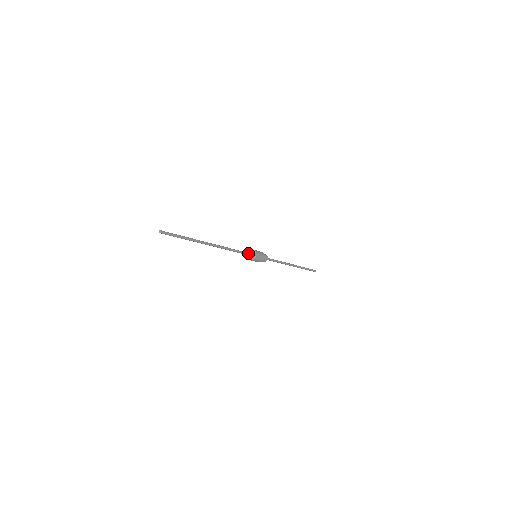
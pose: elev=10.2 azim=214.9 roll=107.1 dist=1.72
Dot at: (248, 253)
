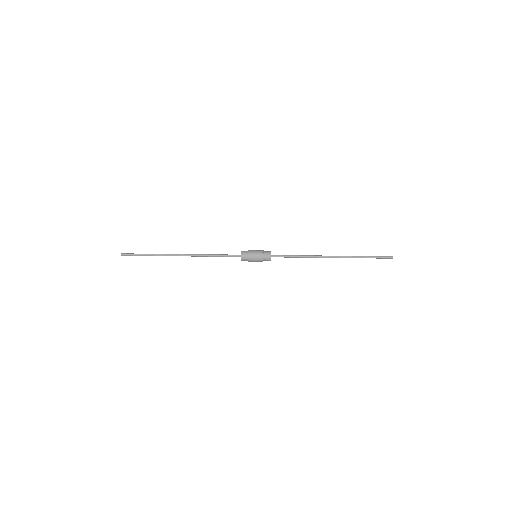
Dot at: occluded
